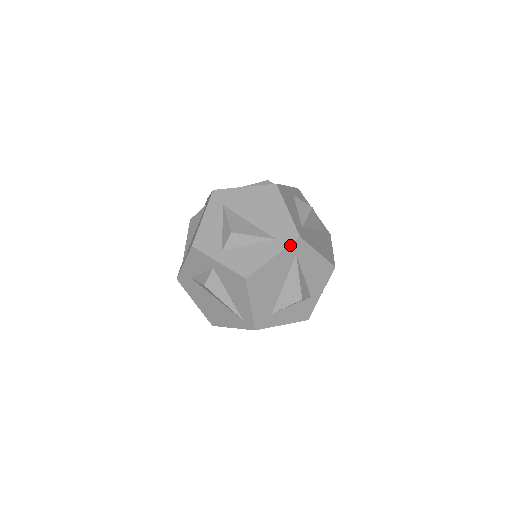
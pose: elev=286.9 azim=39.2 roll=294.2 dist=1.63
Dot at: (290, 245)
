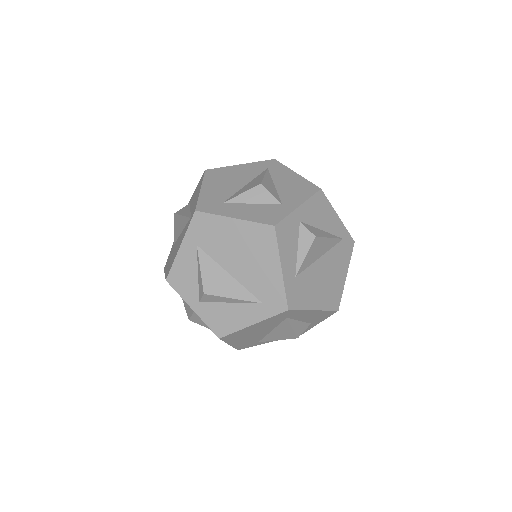
Dot at: (262, 162)
